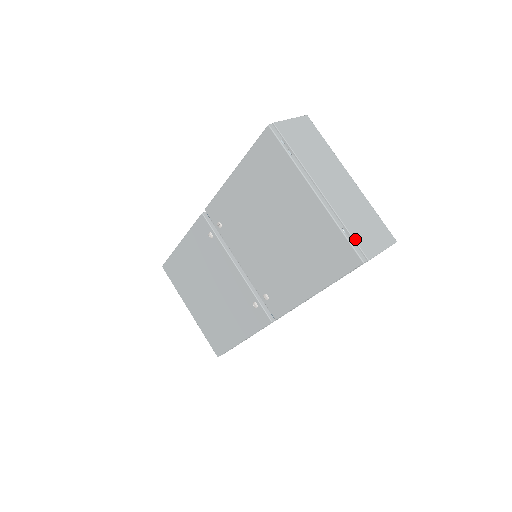
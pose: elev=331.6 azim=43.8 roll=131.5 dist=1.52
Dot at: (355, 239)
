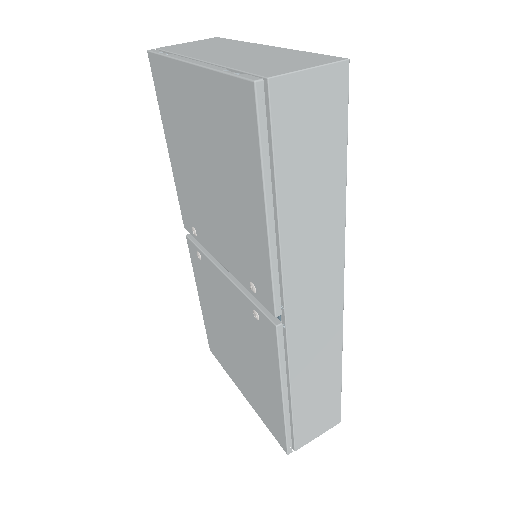
Dot at: (247, 71)
